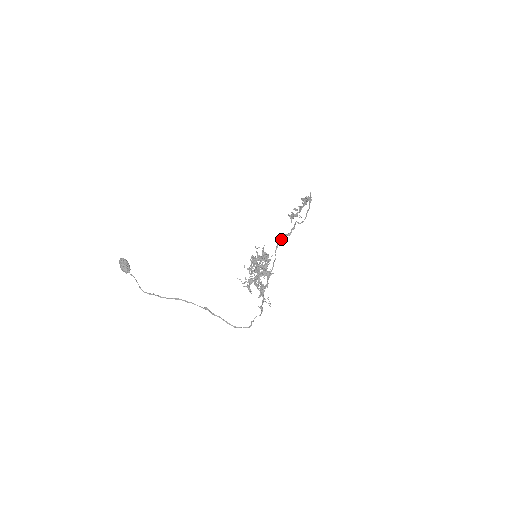
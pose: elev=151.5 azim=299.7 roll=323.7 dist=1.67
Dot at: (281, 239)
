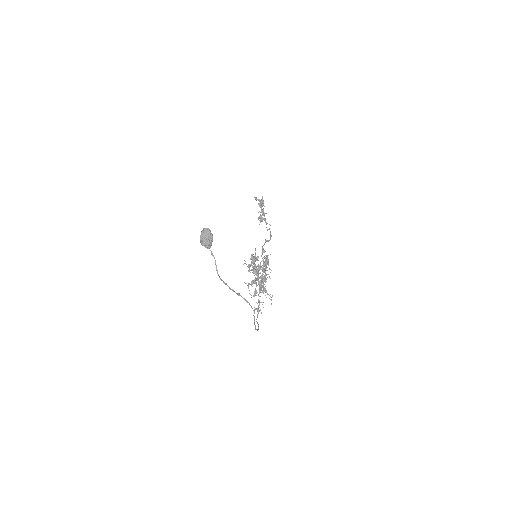
Dot at: occluded
